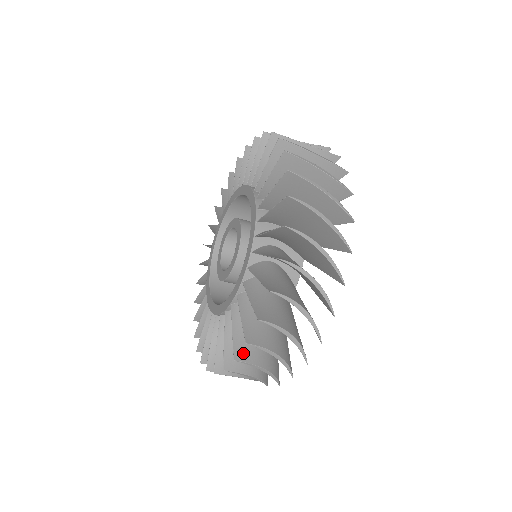
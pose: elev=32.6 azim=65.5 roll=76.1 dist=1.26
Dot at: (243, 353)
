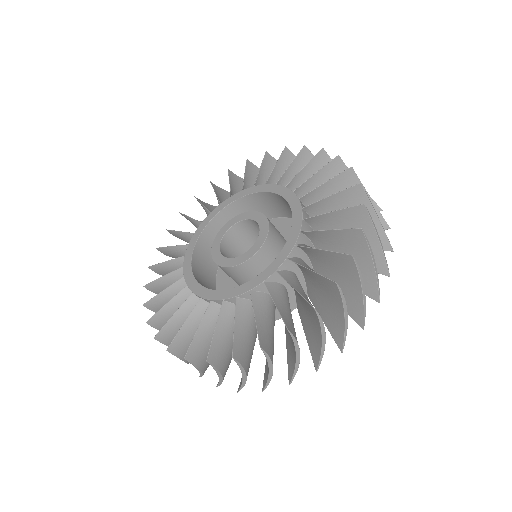
Dot at: (333, 284)
